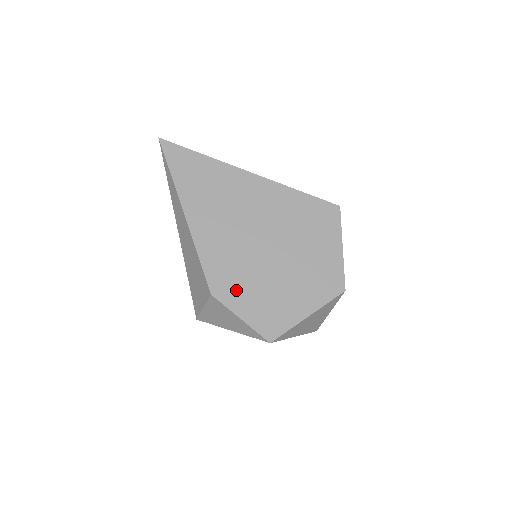
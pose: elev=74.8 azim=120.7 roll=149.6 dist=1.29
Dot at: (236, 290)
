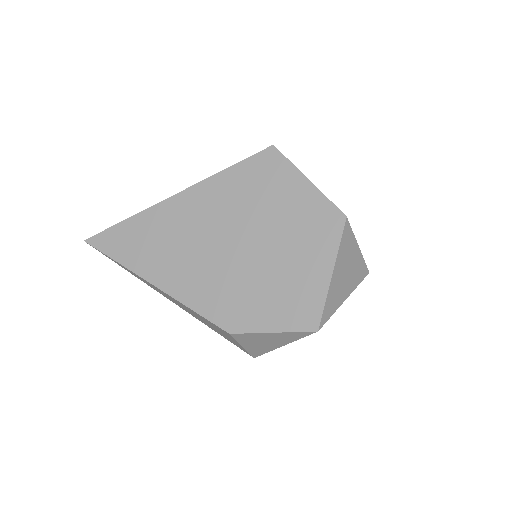
Dot at: (247, 310)
